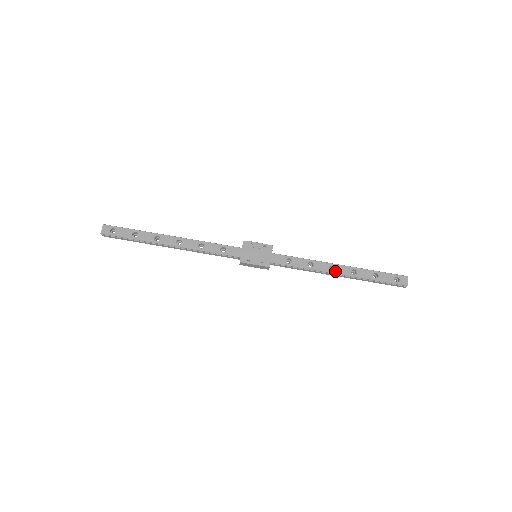
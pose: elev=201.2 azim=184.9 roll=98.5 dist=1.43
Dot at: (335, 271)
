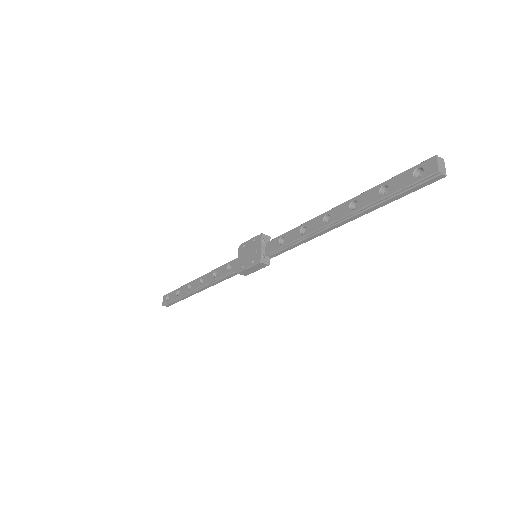
Dot at: (330, 220)
